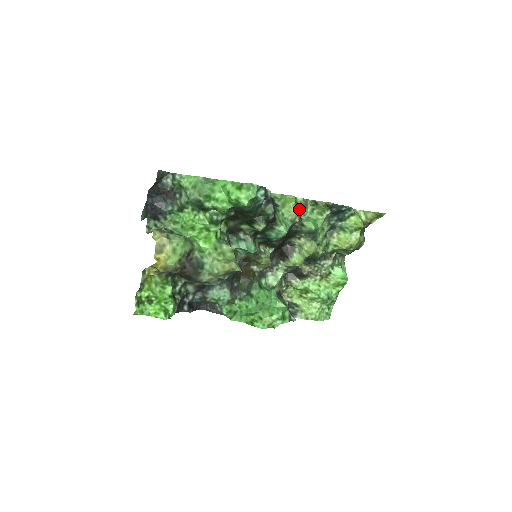
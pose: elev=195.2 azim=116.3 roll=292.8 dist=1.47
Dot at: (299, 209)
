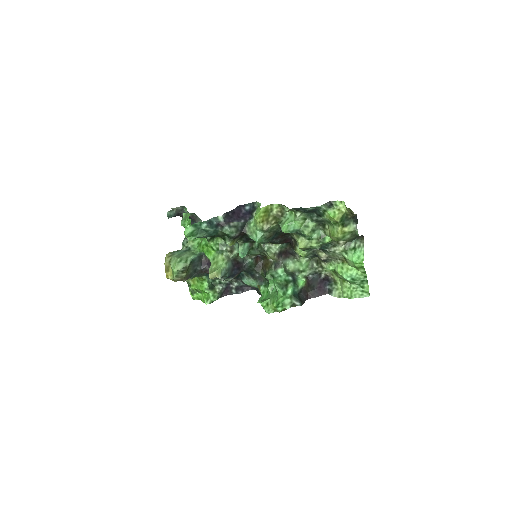
Dot at: (276, 214)
